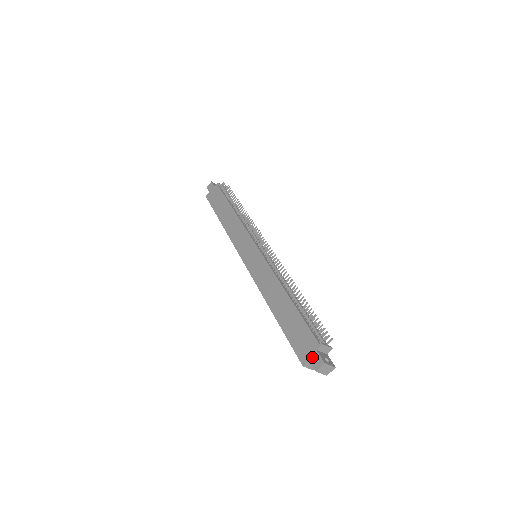
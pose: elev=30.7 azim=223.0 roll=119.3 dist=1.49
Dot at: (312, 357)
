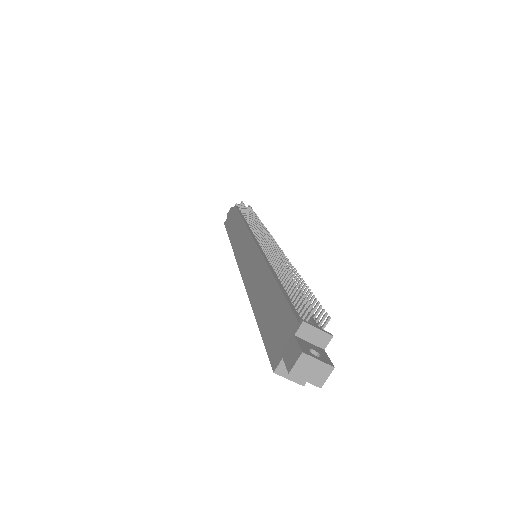
Dot at: (287, 350)
